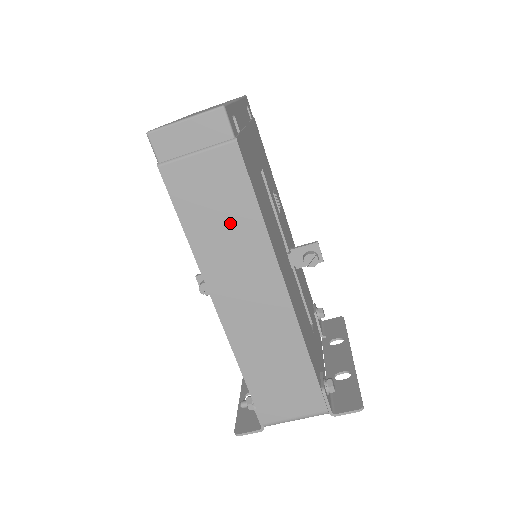
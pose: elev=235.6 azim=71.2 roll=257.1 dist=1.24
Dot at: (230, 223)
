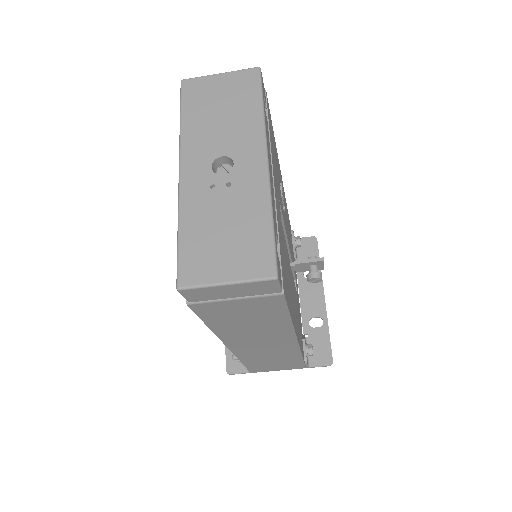
Dot at: (258, 324)
